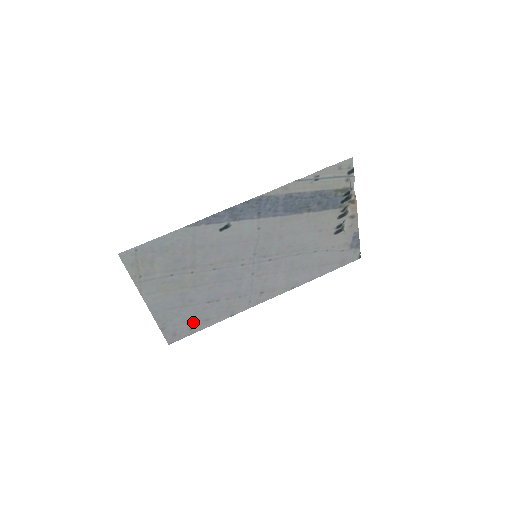
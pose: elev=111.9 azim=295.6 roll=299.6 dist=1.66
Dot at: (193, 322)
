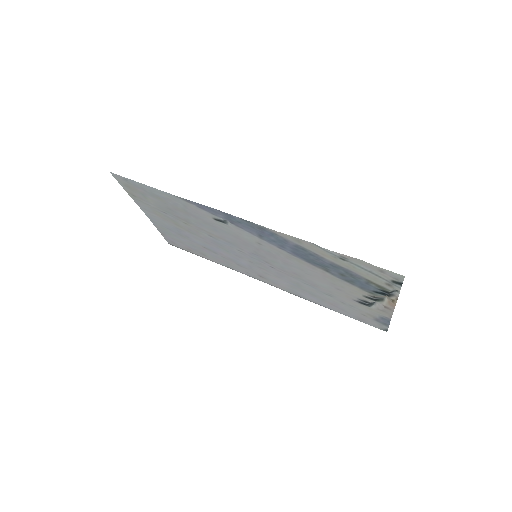
Dot at: (191, 247)
